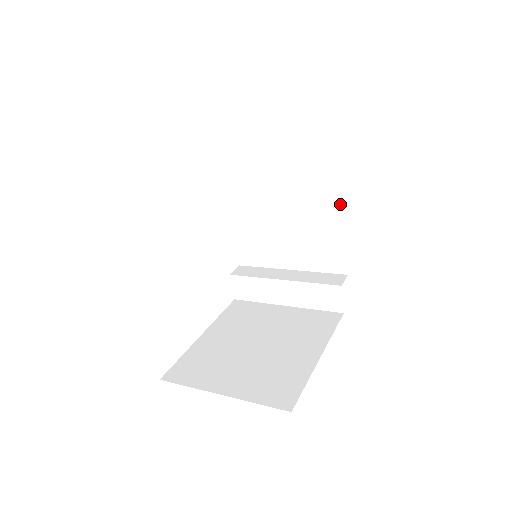
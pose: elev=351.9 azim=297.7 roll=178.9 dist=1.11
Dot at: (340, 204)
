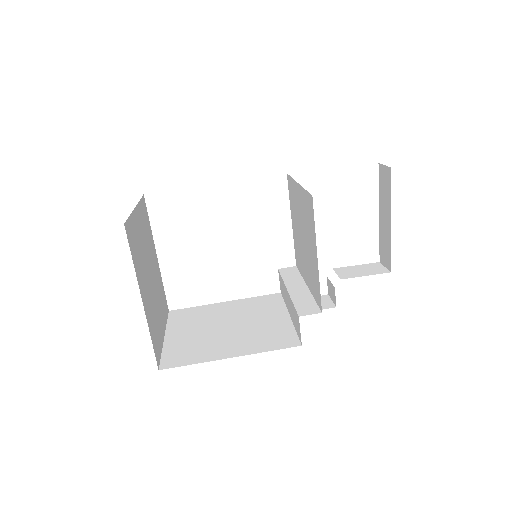
Dot at: (315, 236)
